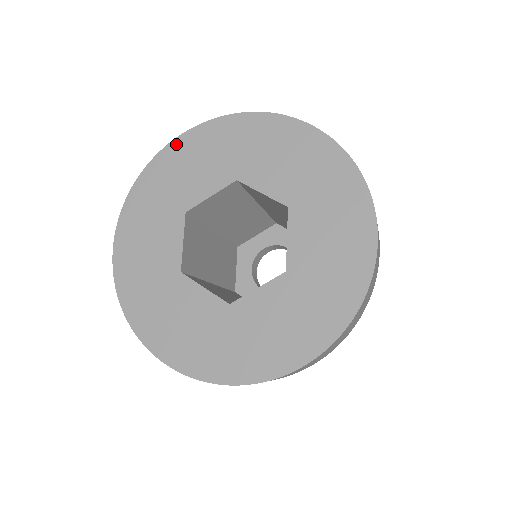
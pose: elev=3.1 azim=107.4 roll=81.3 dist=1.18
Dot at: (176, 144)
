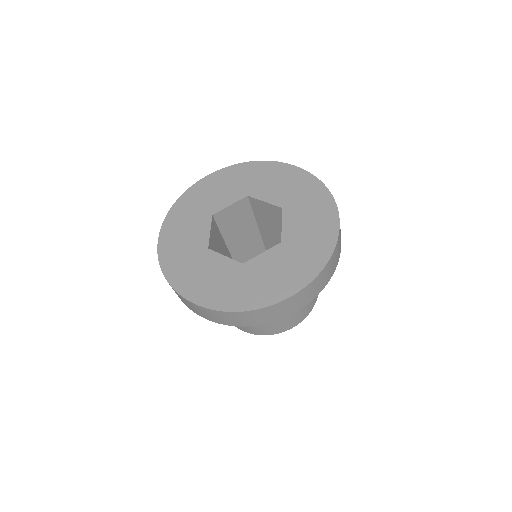
Dot at: (206, 179)
